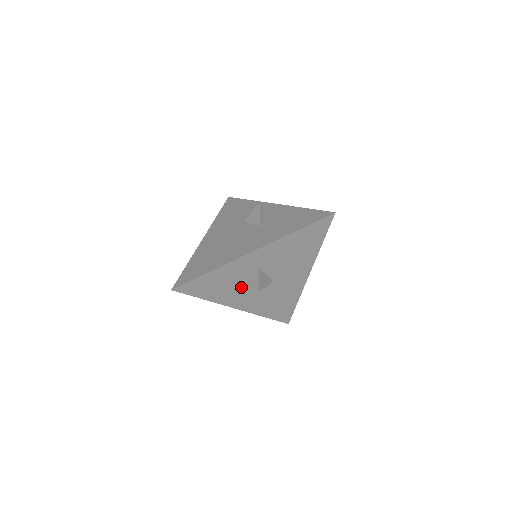
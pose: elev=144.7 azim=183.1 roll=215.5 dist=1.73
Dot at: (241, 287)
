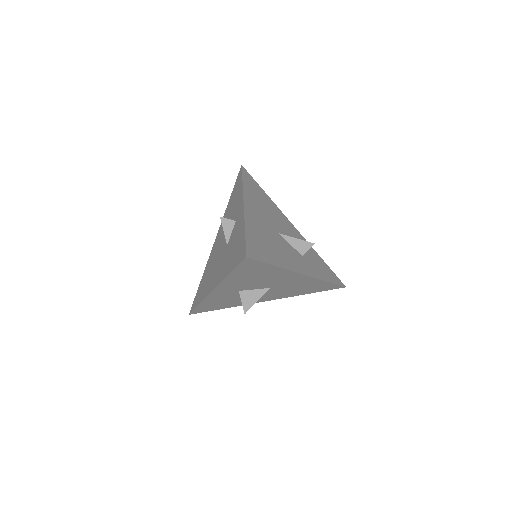
Dot at: occluded
